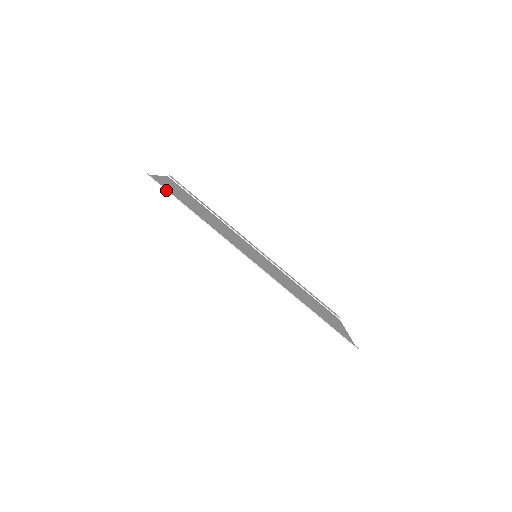
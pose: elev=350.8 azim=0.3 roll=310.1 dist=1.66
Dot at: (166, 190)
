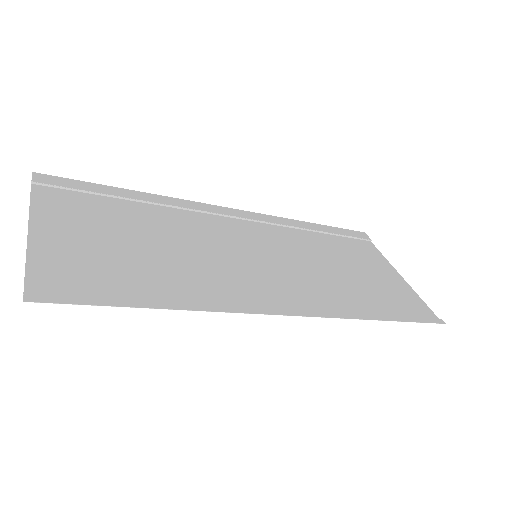
Dot at: (80, 299)
